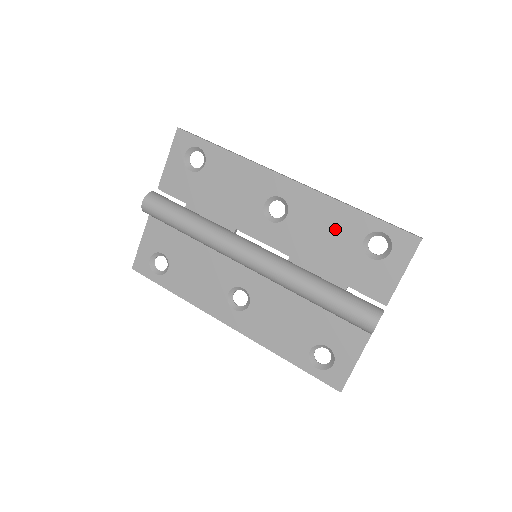
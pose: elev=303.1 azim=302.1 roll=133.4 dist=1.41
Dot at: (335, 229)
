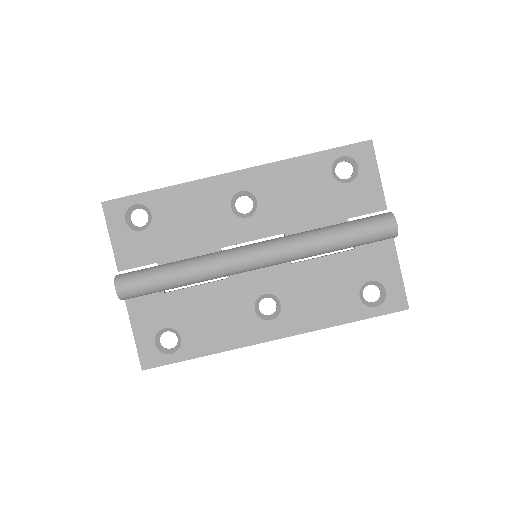
Dot at: (304, 182)
